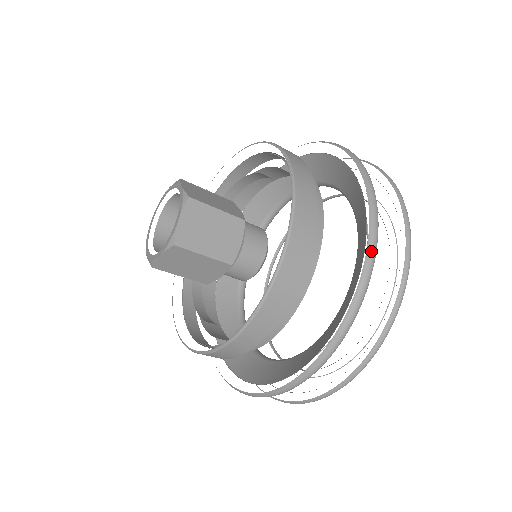
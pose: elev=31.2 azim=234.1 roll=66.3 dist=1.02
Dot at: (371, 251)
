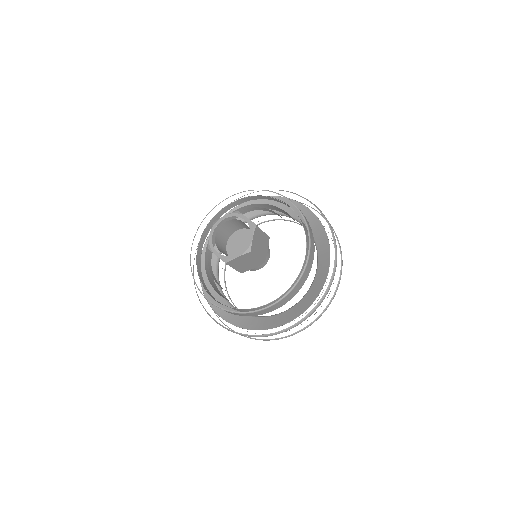
Dot at: (292, 327)
